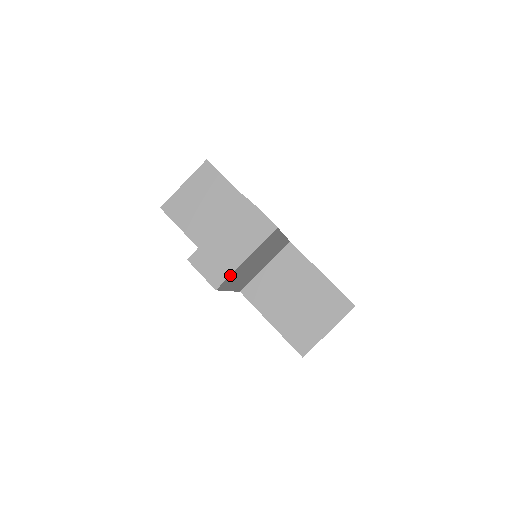
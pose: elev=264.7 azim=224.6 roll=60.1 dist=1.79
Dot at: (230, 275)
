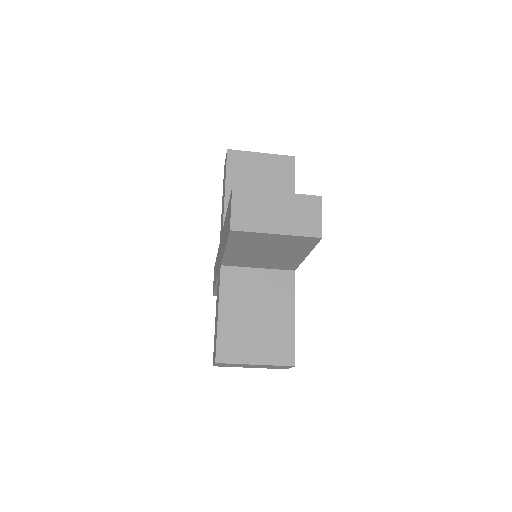
Dot at: occluded
